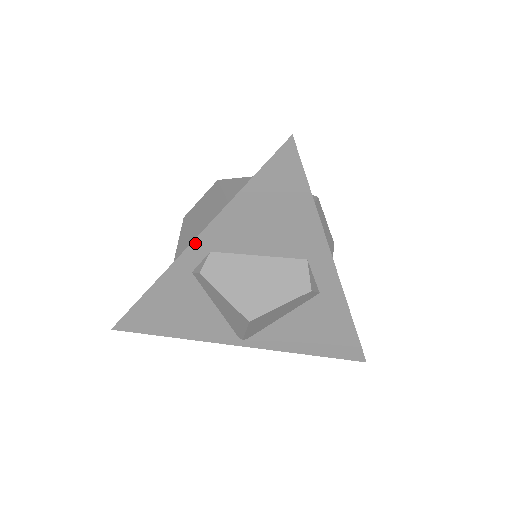
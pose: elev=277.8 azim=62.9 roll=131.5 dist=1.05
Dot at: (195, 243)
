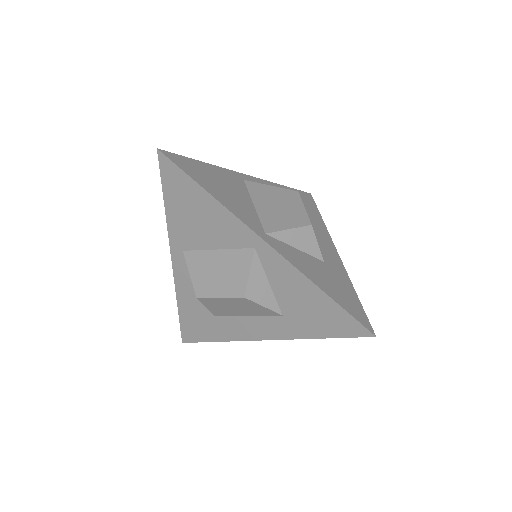
Dot at: (270, 338)
